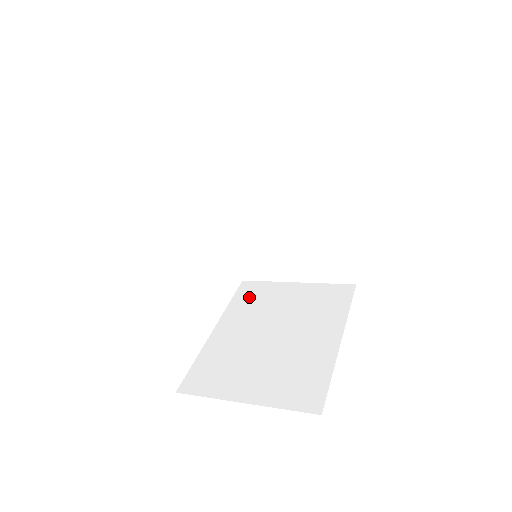
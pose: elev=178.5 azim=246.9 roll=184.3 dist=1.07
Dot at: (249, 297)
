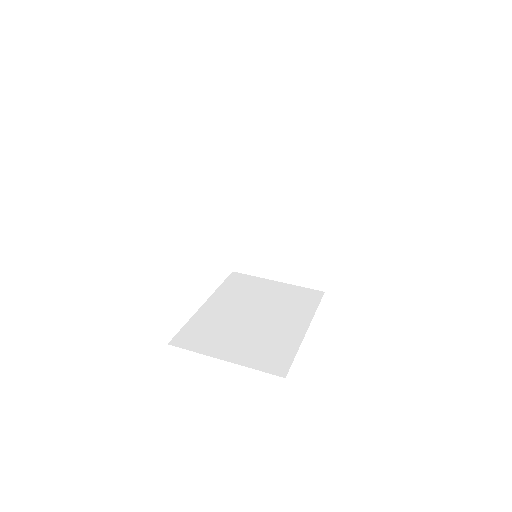
Dot at: (247, 181)
